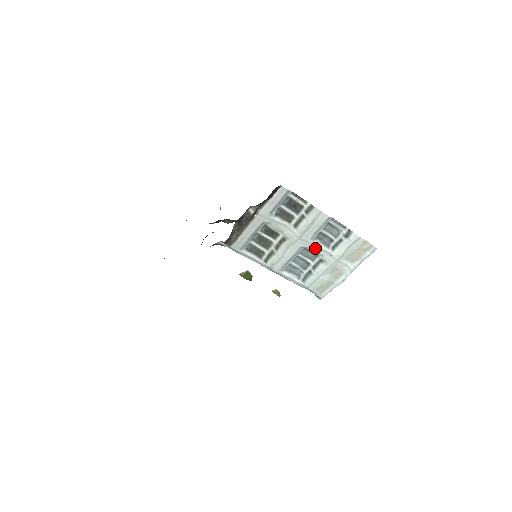
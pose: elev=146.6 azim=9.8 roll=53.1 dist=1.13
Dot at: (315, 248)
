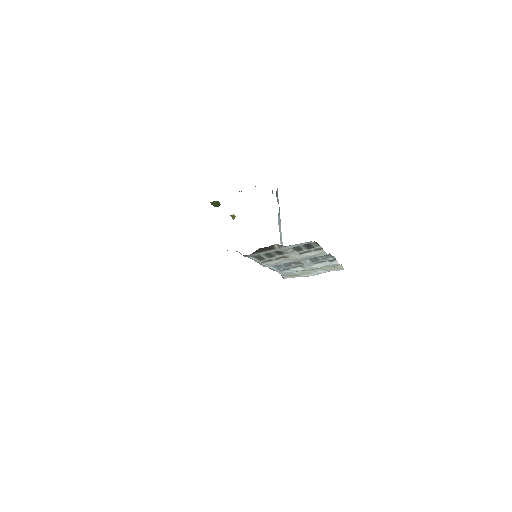
Dot at: (304, 262)
